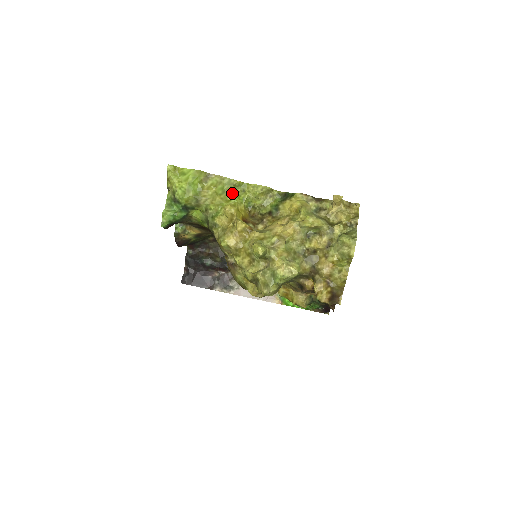
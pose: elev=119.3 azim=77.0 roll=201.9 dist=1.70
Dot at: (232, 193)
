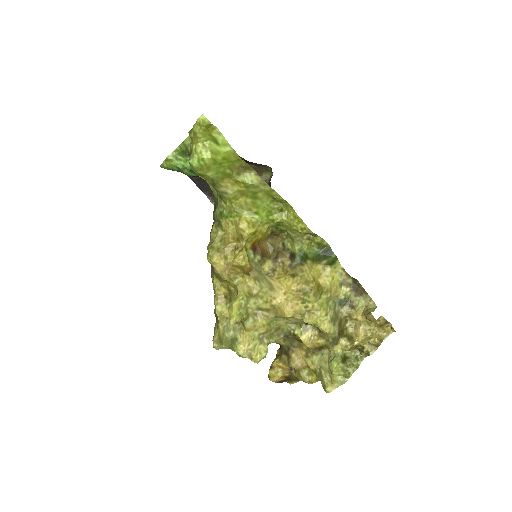
Dot at: (263, 206)
